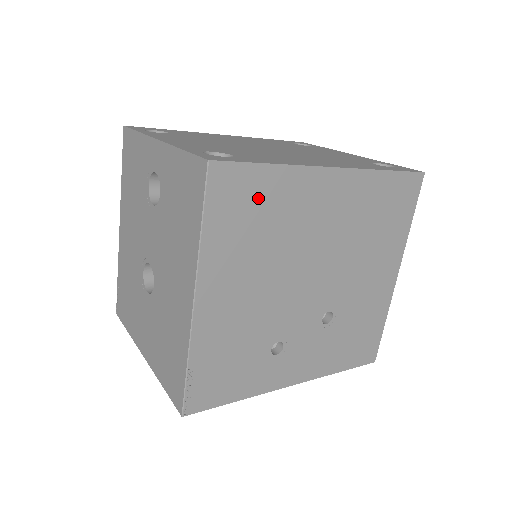
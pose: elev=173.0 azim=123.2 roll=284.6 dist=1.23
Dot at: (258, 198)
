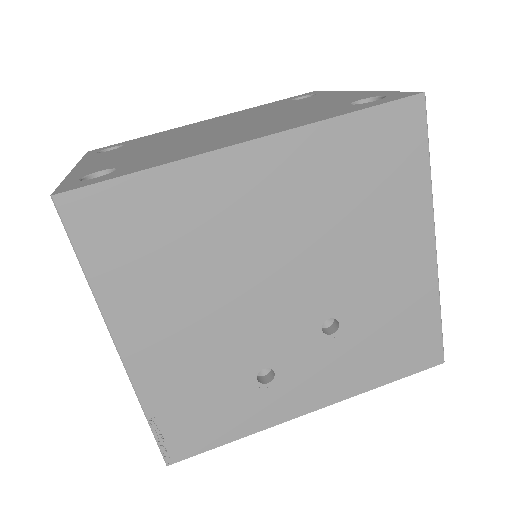
Dot at: (145, 216)
